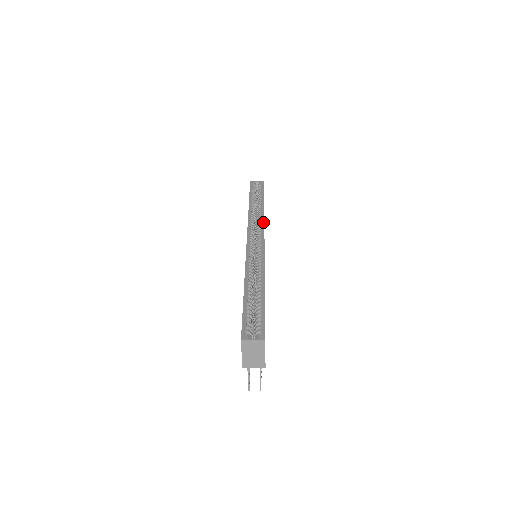
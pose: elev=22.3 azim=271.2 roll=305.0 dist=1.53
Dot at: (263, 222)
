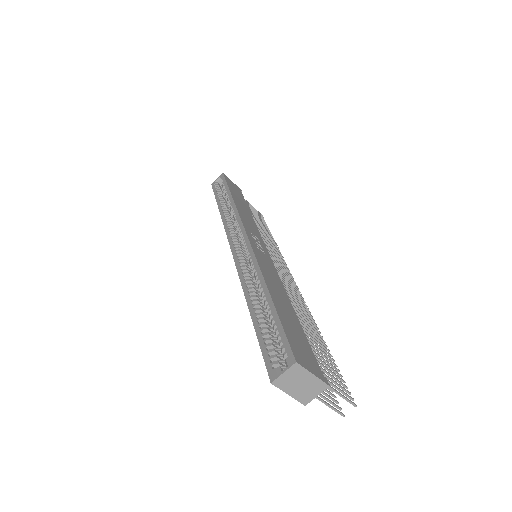
Dot at: (238, 216)
